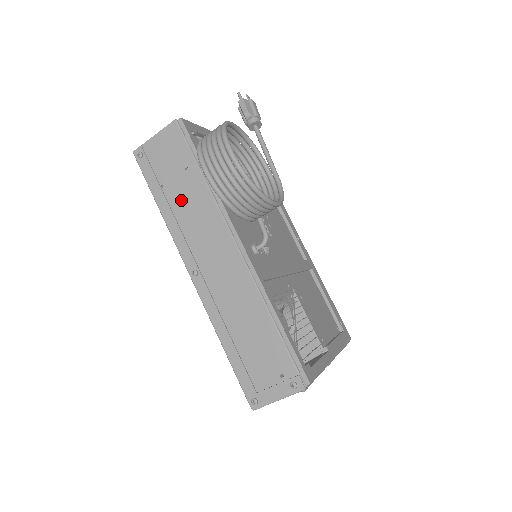
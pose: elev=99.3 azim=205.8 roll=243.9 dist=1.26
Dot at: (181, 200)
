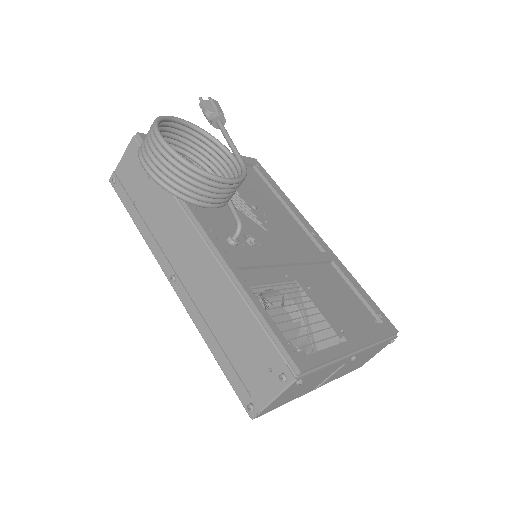
Dot at: (150, 210)
